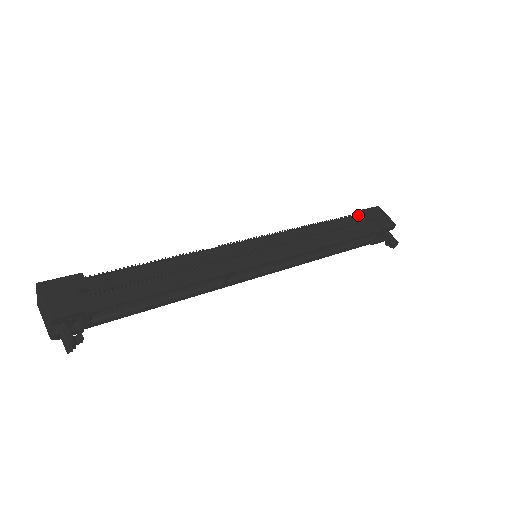
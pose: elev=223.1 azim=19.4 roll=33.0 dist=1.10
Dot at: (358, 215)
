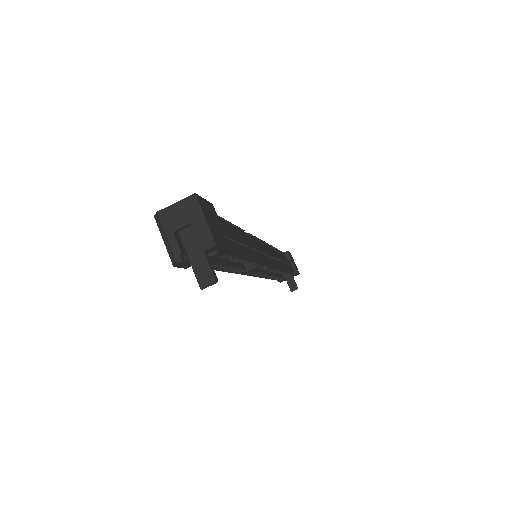
Dot at: (283, 254)
